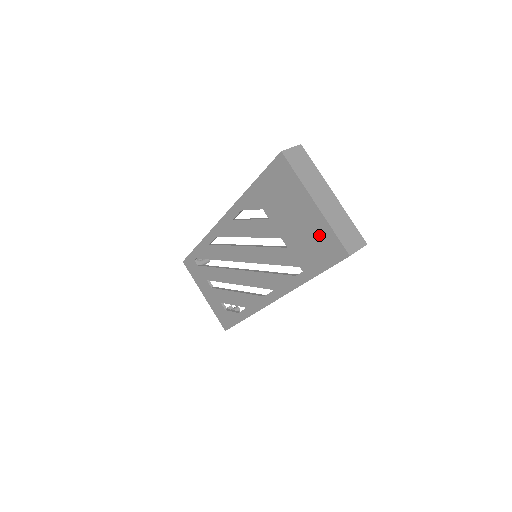
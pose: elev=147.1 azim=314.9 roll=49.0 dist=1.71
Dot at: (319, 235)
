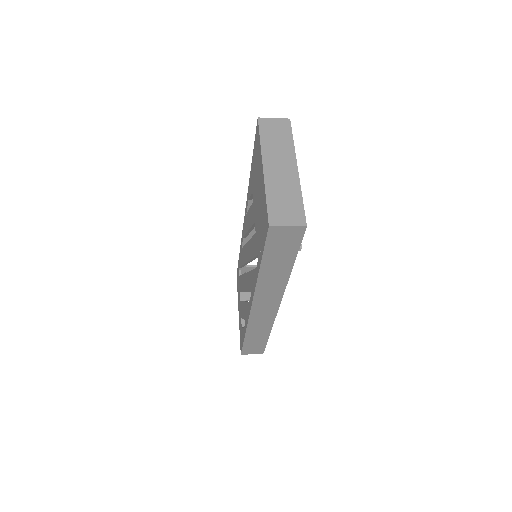
Dot at: (262, 207)
